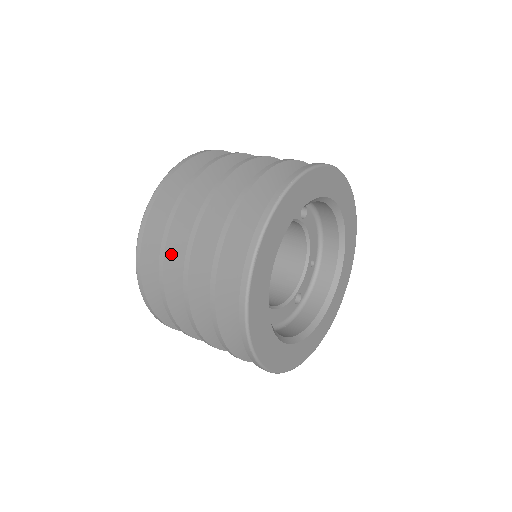
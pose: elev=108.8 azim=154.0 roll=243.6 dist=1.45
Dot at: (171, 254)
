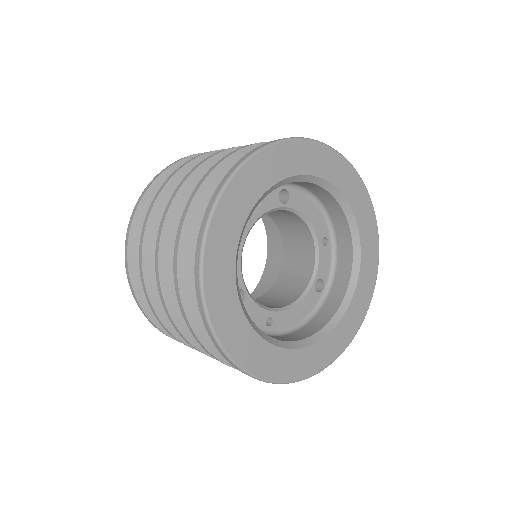
Dot at: (154, 290)
